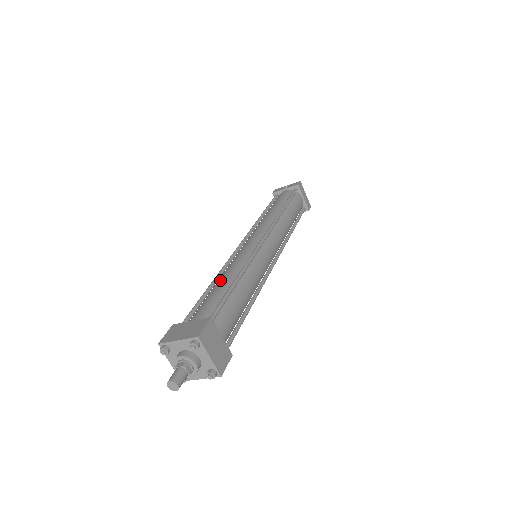
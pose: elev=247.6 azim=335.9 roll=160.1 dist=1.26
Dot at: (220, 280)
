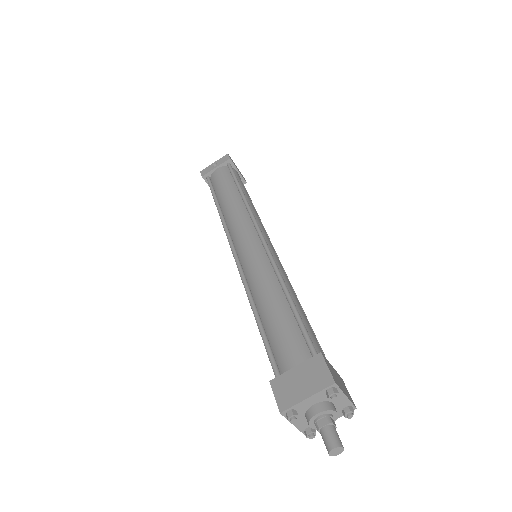
Dot at: (266, 302)
